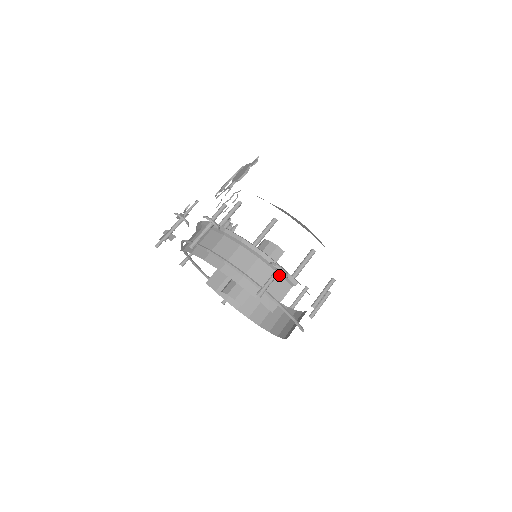
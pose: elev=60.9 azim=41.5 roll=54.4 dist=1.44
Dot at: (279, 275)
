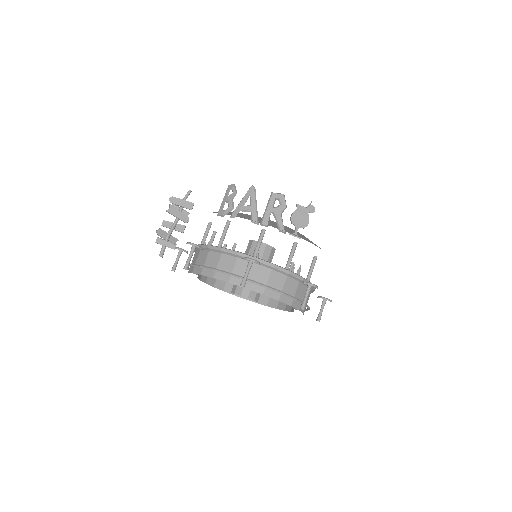
Dot at: occluded
